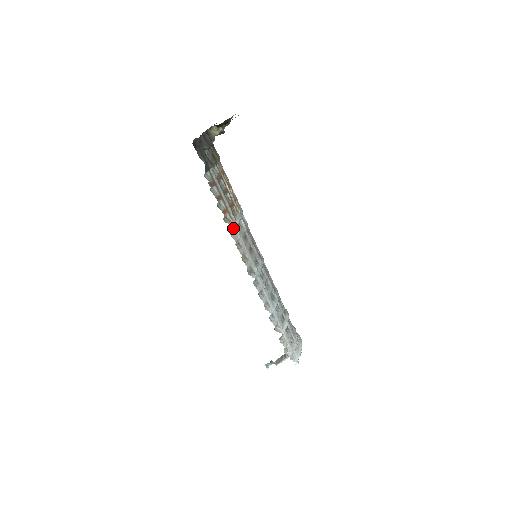
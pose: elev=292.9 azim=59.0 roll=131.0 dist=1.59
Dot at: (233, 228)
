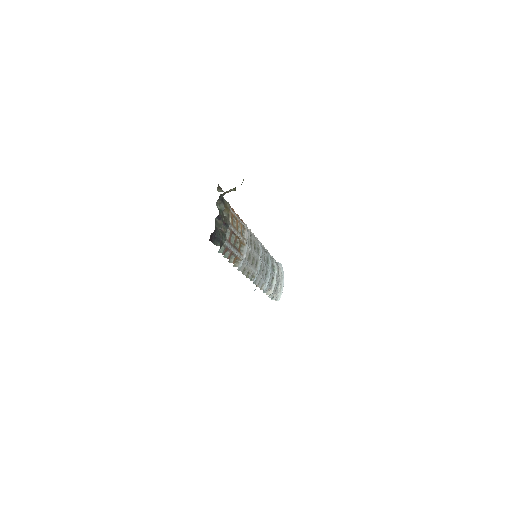
Dot at: (240, 263)
